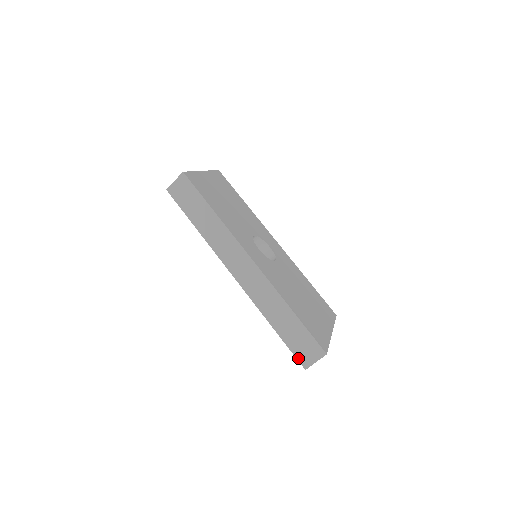
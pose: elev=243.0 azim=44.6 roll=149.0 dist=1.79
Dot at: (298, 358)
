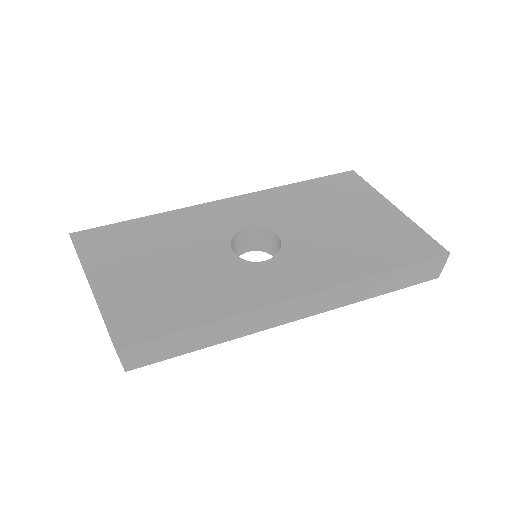
Dot at: (424, 281)
